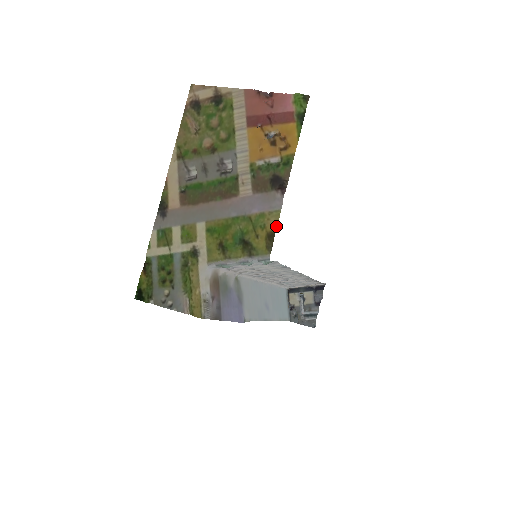
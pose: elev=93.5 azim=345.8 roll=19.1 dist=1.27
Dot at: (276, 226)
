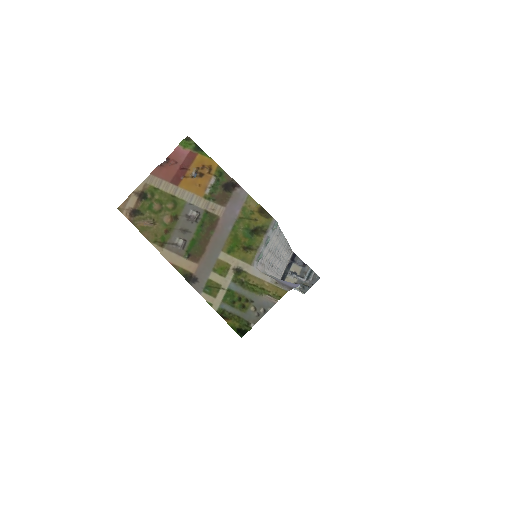
Dot at: (257, 205)
